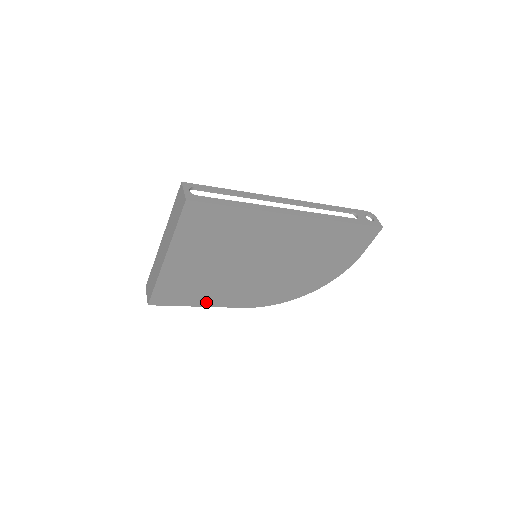
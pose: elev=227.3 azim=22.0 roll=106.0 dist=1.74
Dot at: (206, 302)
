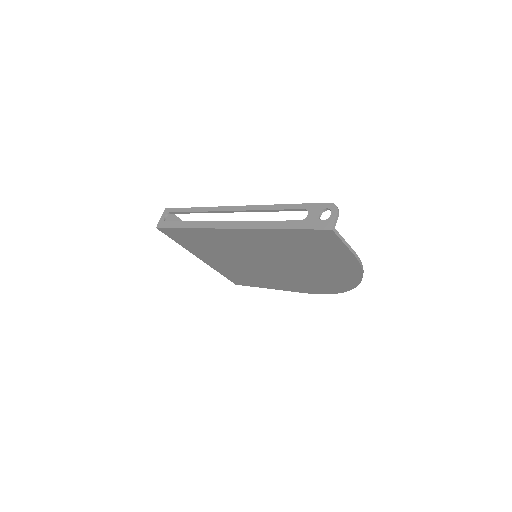
Dot at: (270, 286)
